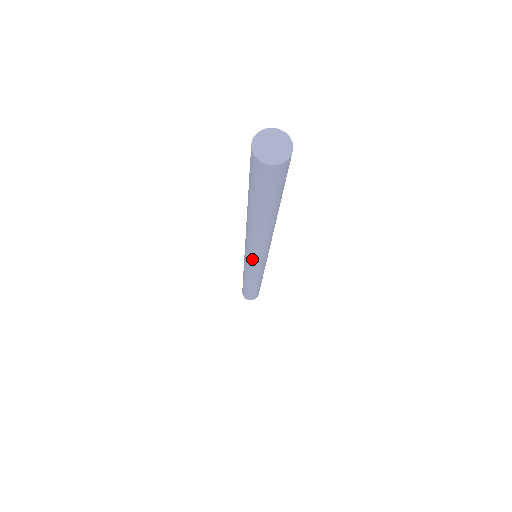
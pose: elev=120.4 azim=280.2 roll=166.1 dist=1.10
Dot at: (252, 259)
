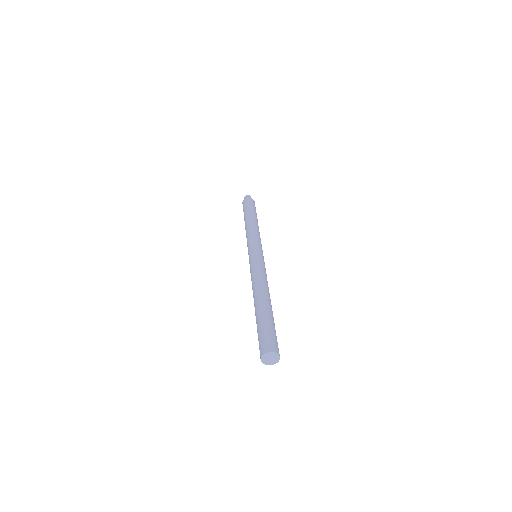
Dot at: occluded
